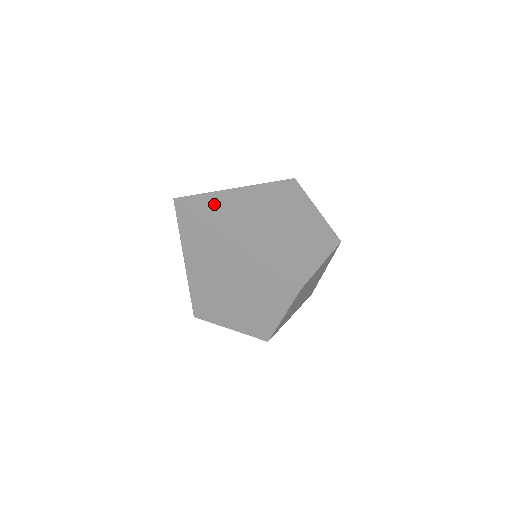
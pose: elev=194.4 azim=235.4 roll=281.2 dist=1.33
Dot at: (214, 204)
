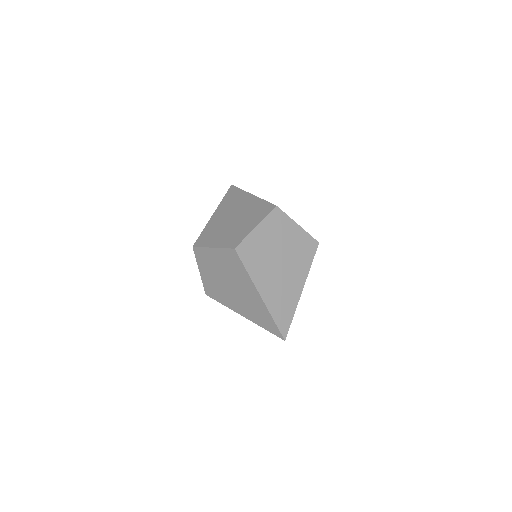
Dot at: occluded
